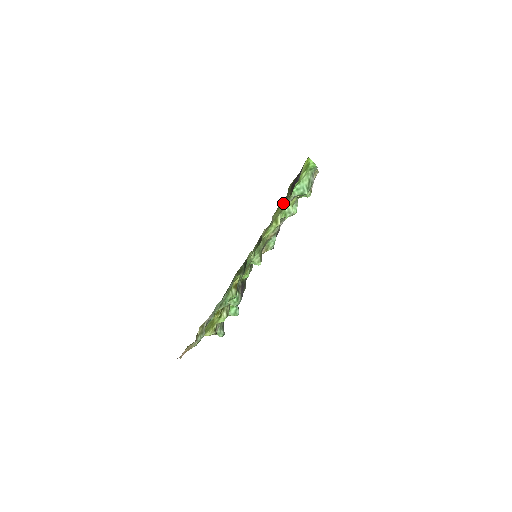
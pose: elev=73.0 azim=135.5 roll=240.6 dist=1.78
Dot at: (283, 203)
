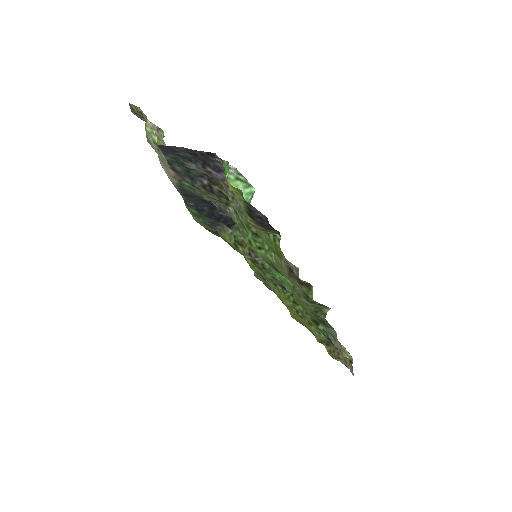
Dot at: (265, 238)
